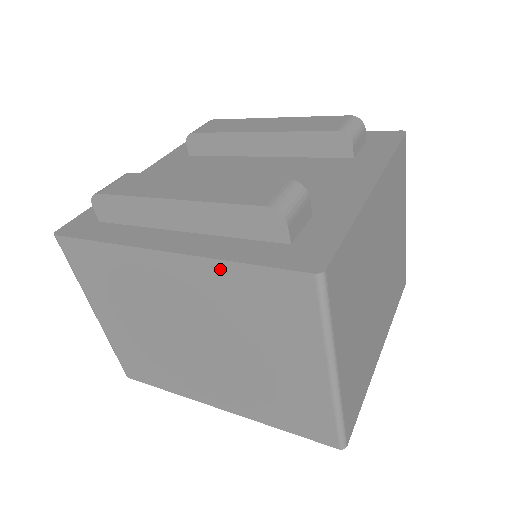
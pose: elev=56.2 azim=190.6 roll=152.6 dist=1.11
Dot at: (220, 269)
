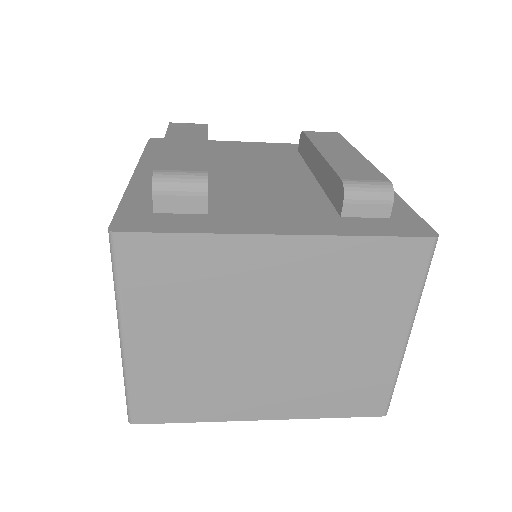
Dot at: occluded
